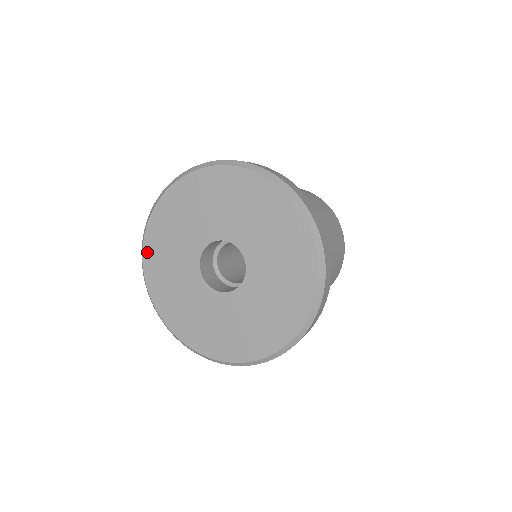
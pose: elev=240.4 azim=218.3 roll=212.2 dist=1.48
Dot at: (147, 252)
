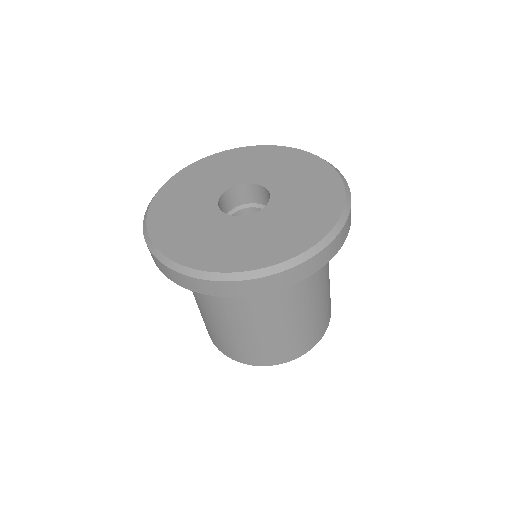
Dot at: (178, 177)
